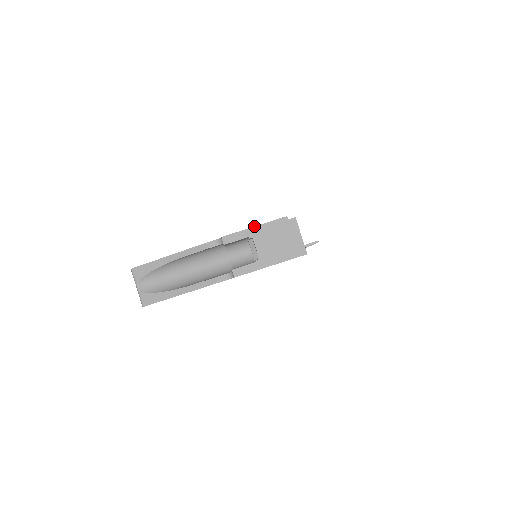
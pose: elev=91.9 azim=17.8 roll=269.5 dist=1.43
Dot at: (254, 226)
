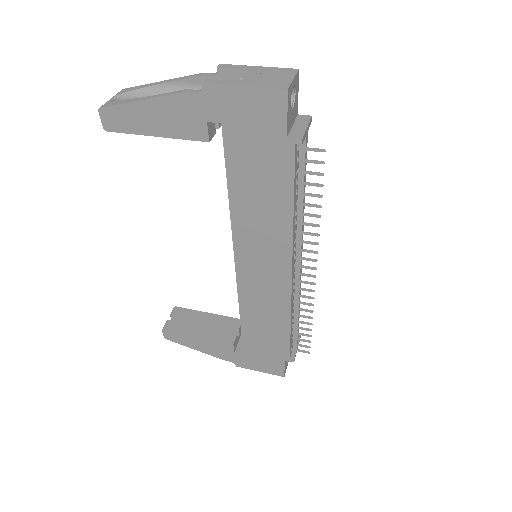
Dot at: (259, 66)
